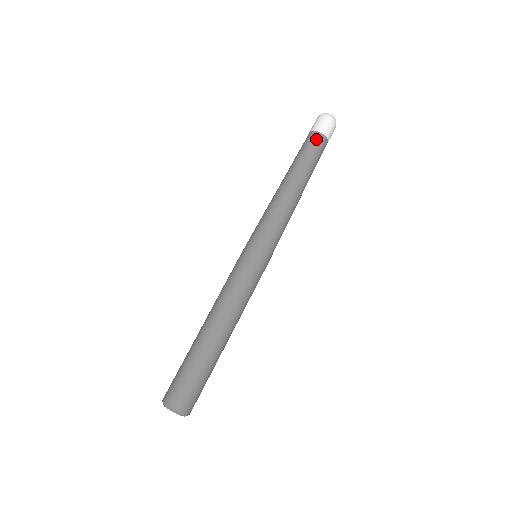
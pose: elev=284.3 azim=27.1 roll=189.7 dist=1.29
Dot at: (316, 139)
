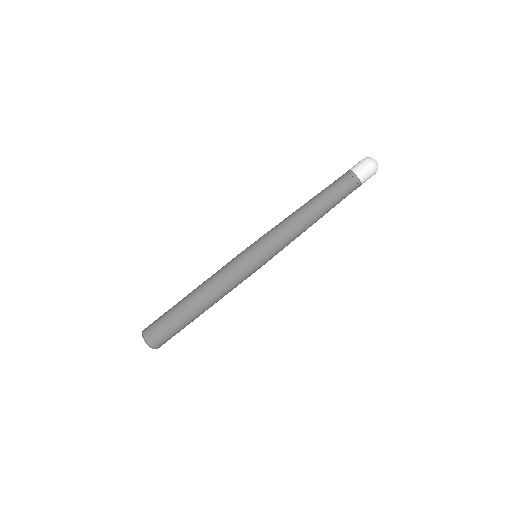
Dot at: (350, 180)
